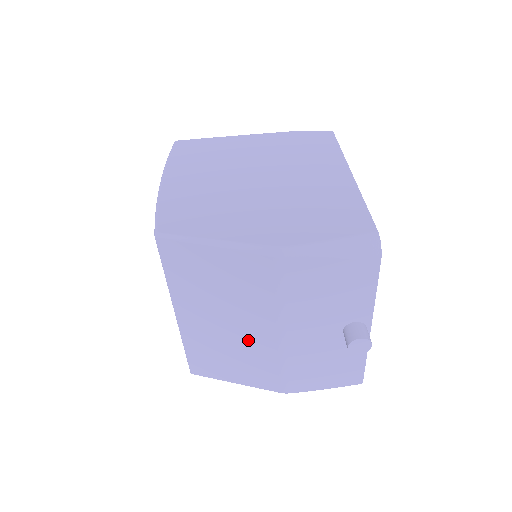
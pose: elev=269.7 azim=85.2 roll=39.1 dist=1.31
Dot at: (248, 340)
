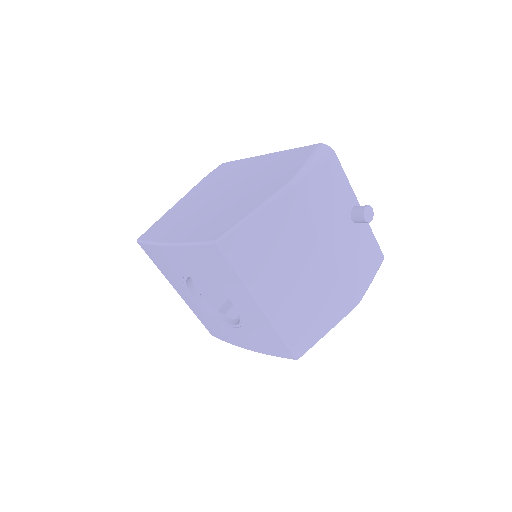
Dot at: (314, 277)
